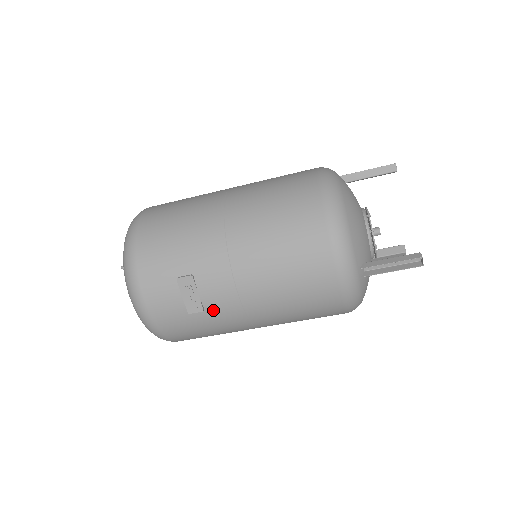
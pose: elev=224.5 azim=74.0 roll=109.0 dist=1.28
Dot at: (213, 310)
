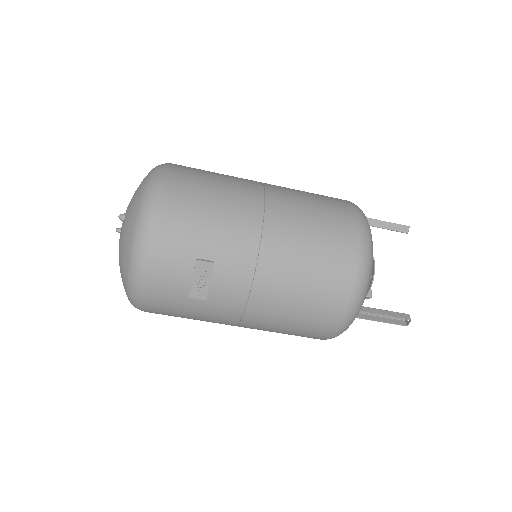
Dot at: (215, 301)
